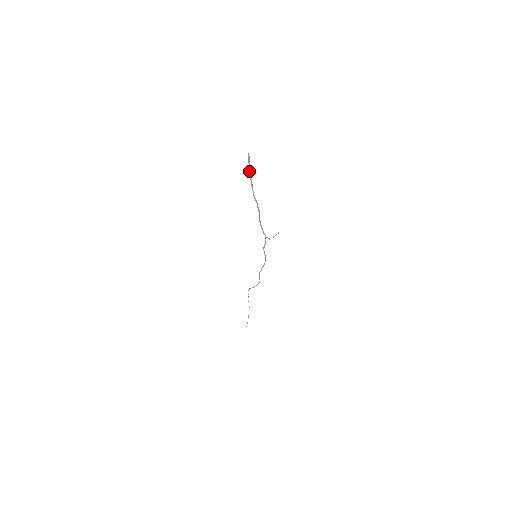
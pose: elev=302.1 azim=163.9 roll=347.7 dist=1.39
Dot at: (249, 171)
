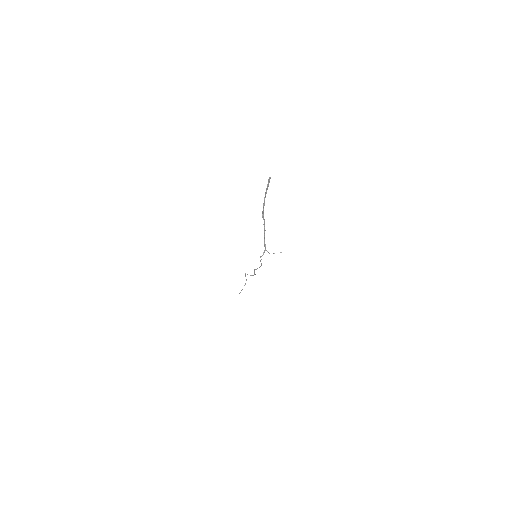
Dot at: (265, 192)
